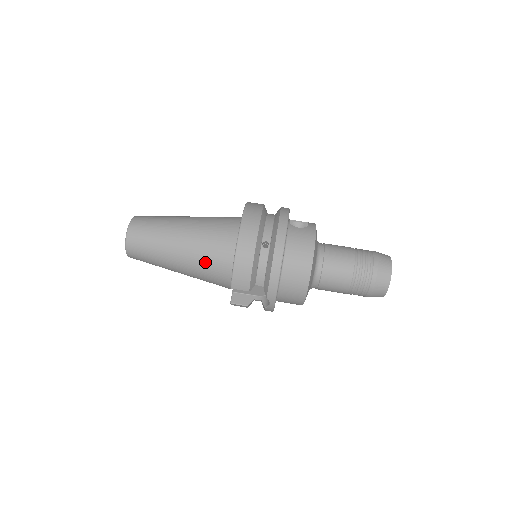
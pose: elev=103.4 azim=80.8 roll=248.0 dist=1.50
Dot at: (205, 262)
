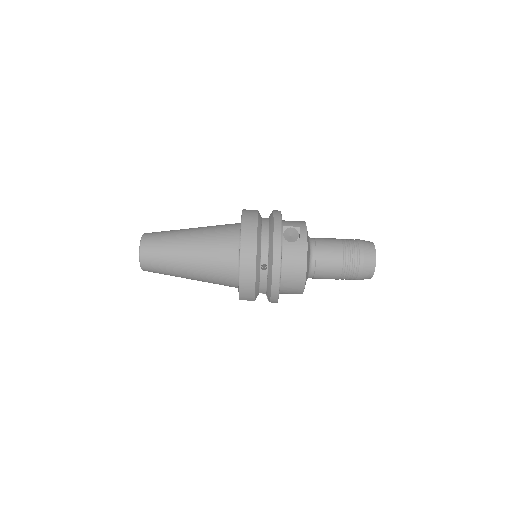
Dot at: (213, 279)
